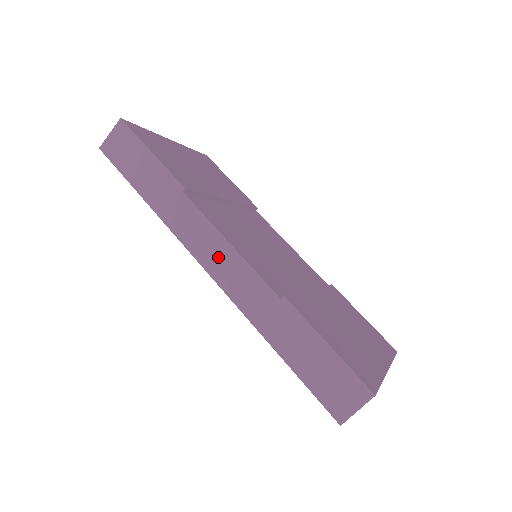
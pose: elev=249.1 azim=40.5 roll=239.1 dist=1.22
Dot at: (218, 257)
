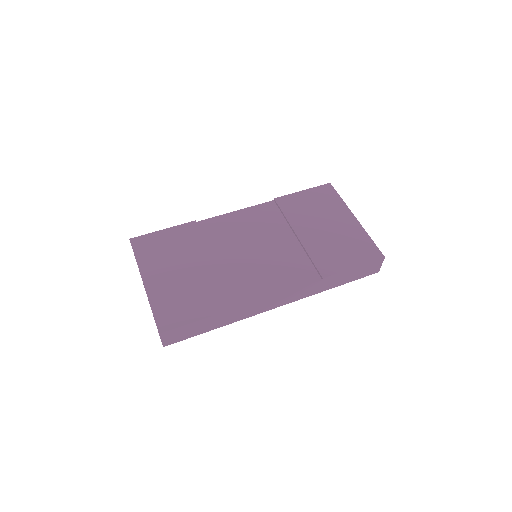
Dot at: (280, 301)
